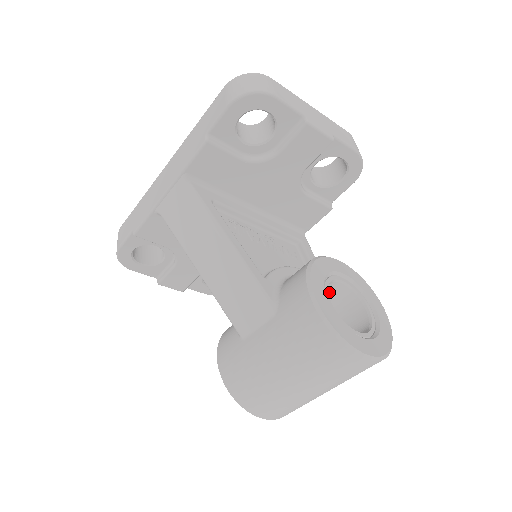
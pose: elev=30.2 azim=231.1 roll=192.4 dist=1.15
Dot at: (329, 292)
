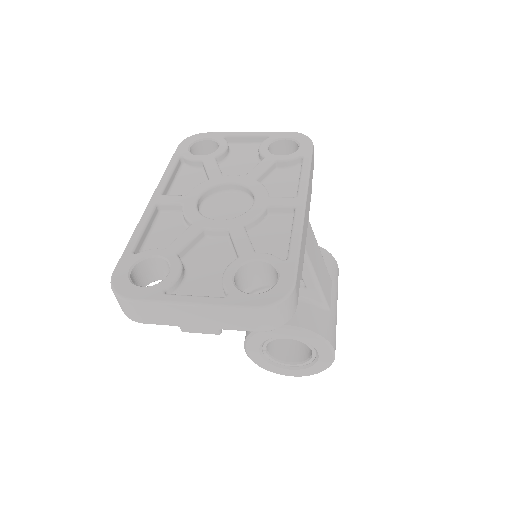
Dot at: occluded
